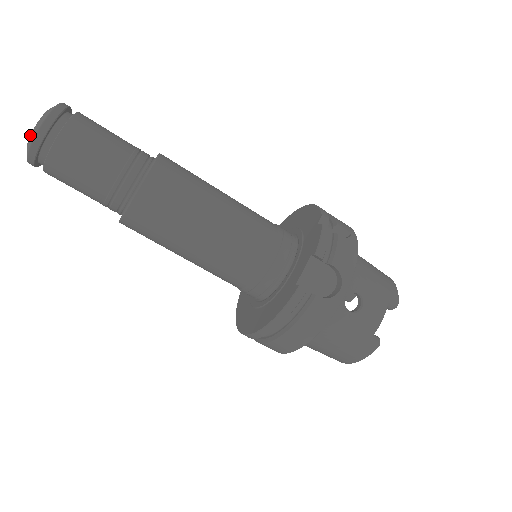
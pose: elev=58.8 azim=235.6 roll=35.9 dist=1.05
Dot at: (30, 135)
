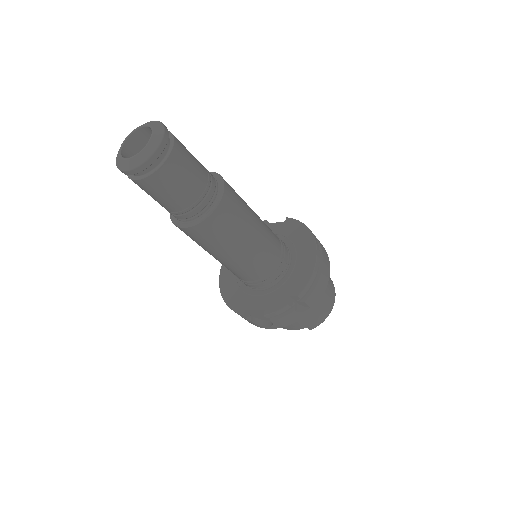
Dot at: (121, 159)
